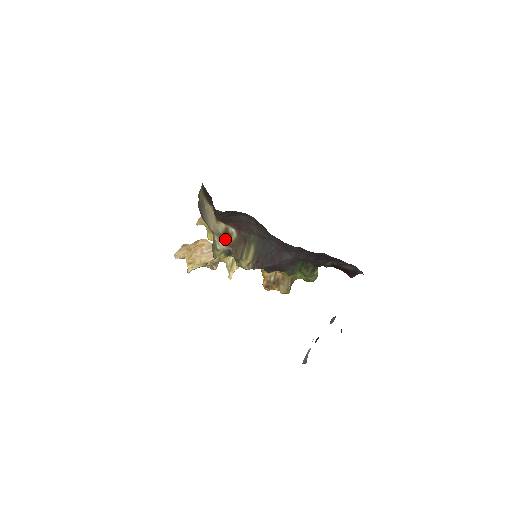
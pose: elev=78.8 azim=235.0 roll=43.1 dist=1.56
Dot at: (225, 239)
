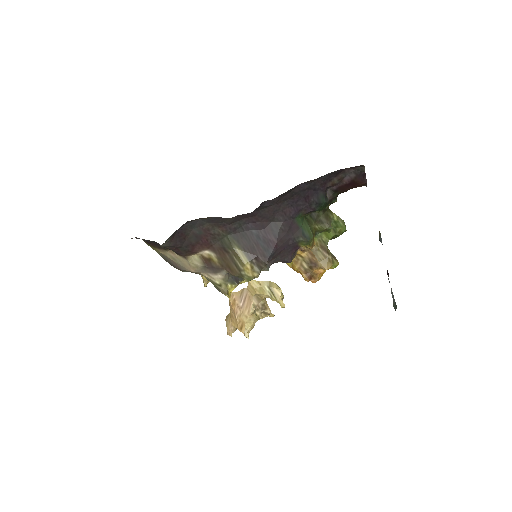
Dot at: (211, 268)
